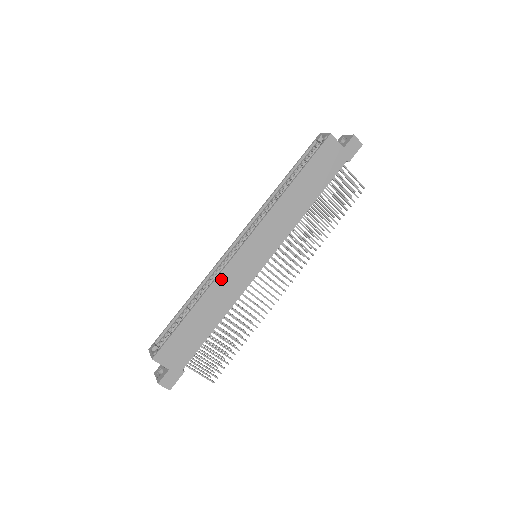
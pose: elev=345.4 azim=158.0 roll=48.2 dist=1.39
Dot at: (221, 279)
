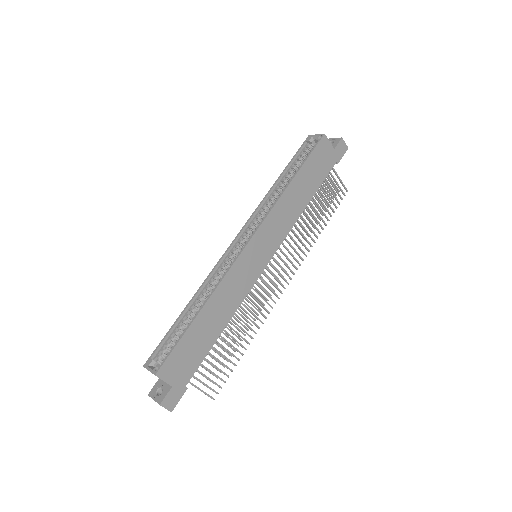
Dot at: (227, 279)
